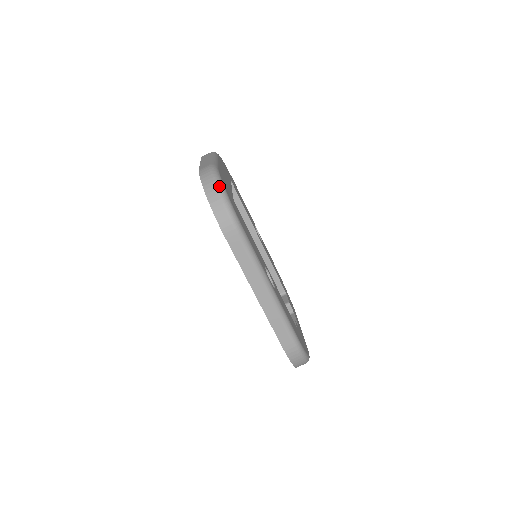
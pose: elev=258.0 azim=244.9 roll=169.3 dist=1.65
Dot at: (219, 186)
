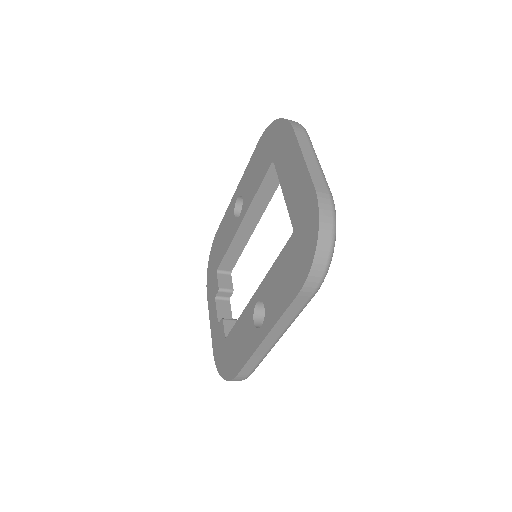
Dot at: (334, 241)
